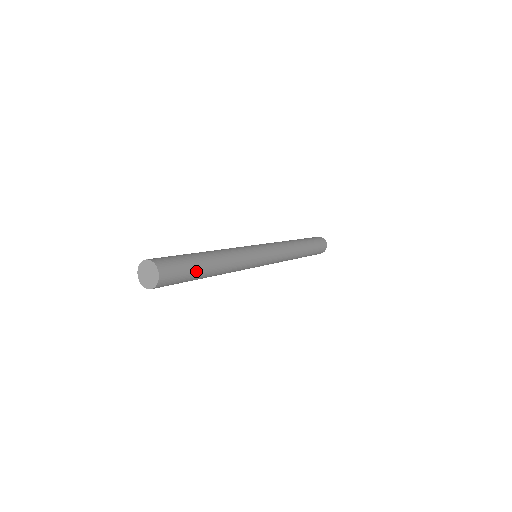
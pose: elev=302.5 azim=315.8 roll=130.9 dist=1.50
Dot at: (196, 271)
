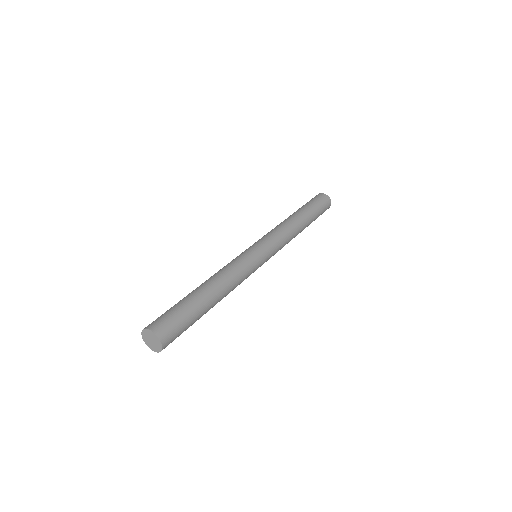
Dot at: (197, 318)
